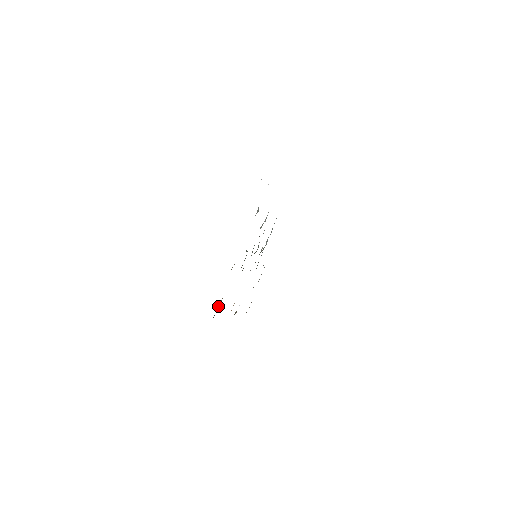
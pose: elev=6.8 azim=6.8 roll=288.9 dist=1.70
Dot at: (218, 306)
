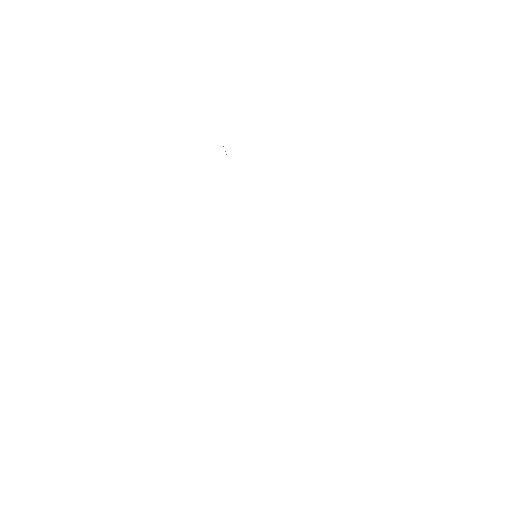
Dot at: occluded
